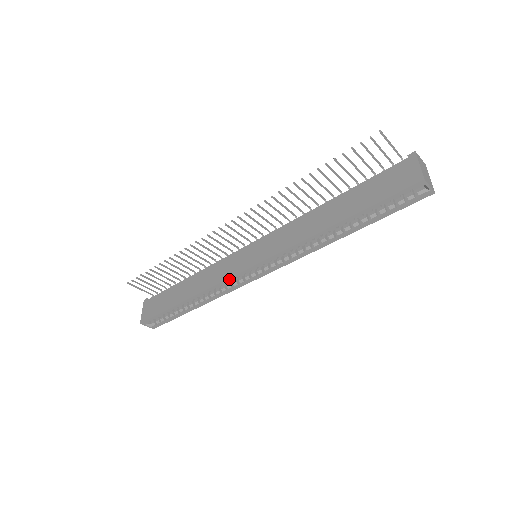
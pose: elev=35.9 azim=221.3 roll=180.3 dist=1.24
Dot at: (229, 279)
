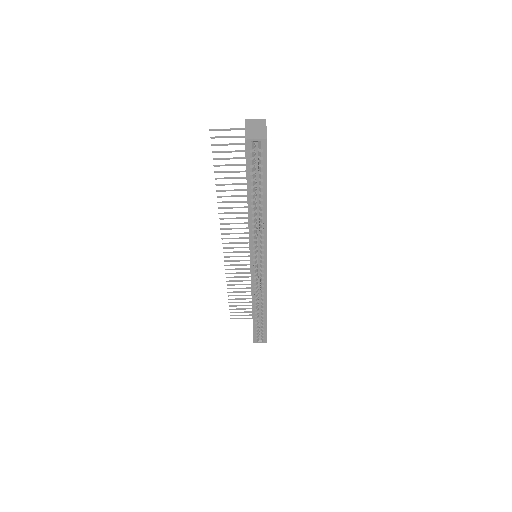
Dot at: (252, 283)
